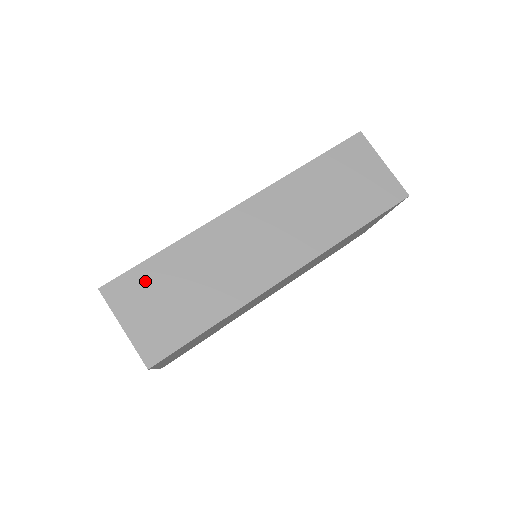
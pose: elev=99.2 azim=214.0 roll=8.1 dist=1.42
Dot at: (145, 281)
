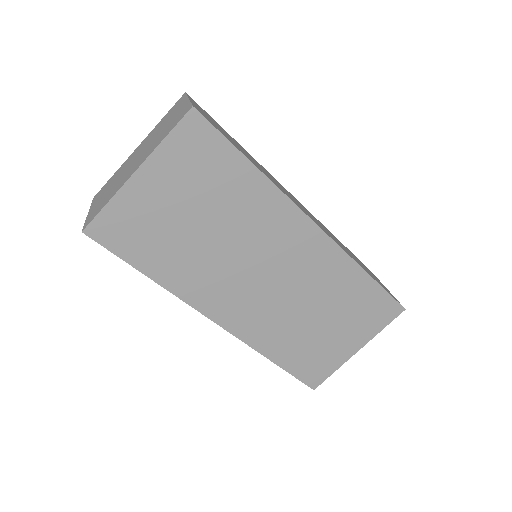
Dot at: (217, 124)
